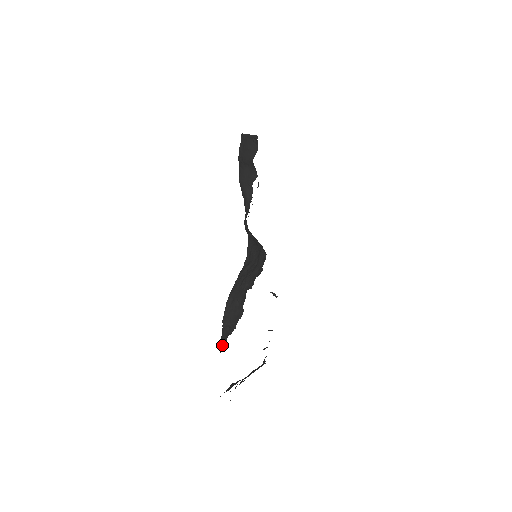
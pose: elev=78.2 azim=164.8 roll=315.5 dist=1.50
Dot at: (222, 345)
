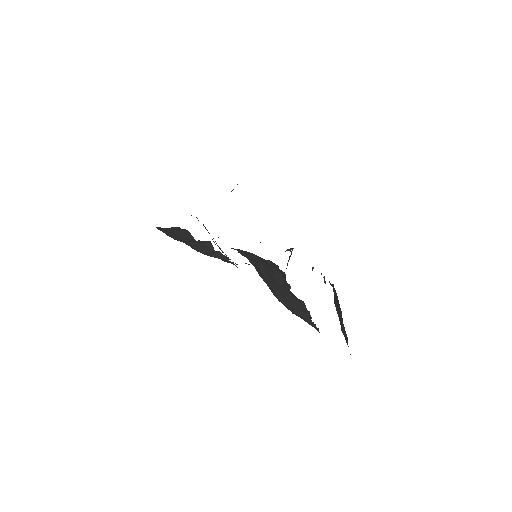
Dot at: (313, 326)
